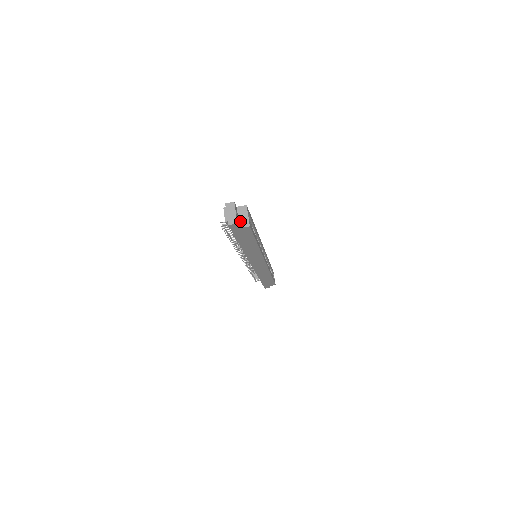
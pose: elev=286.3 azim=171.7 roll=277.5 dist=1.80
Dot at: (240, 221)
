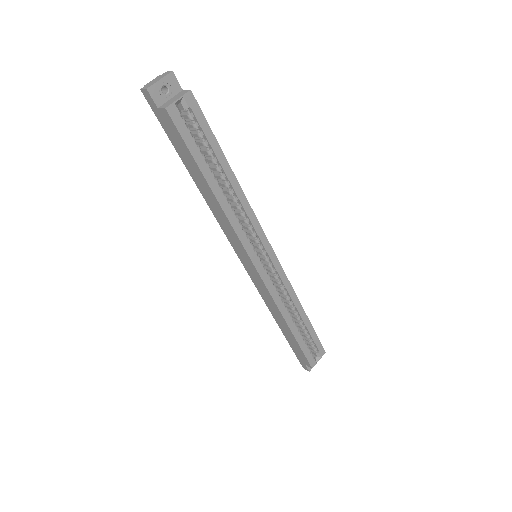
Dot at: (167, 102)
